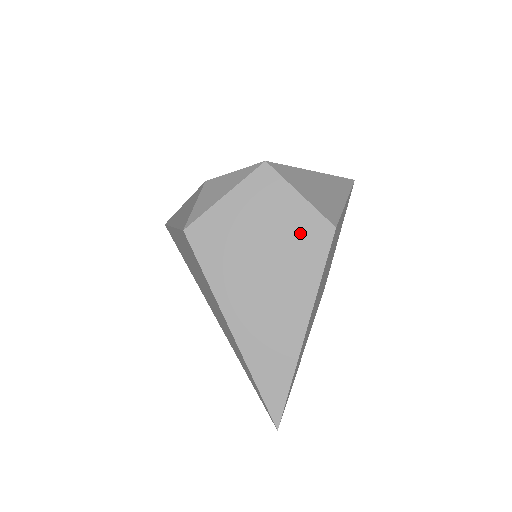
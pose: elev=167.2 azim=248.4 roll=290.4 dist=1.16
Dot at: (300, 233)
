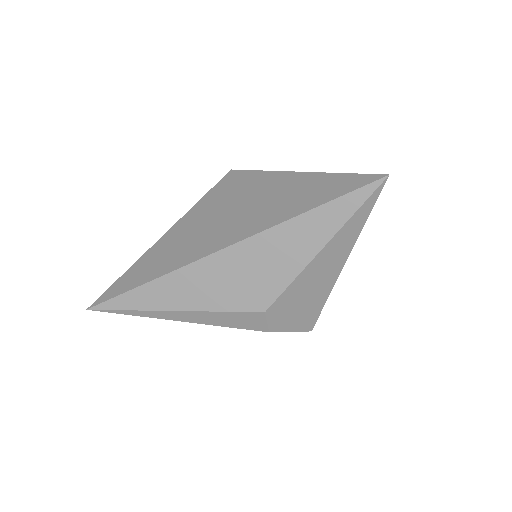
Dot at: occluded
